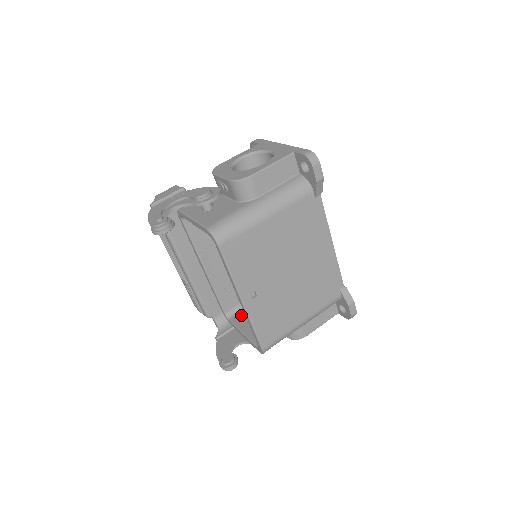
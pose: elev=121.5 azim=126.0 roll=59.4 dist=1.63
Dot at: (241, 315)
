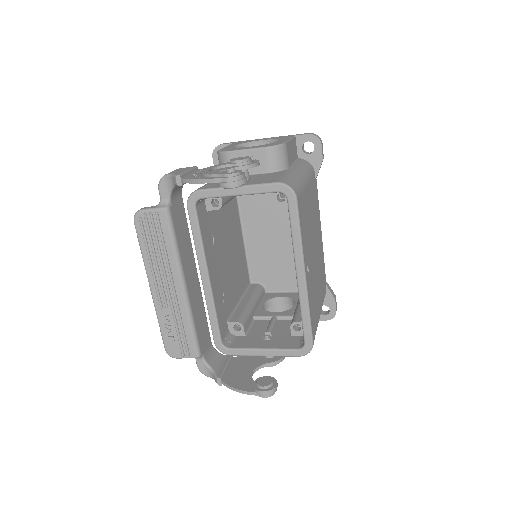
Dot at: (239, 340)
